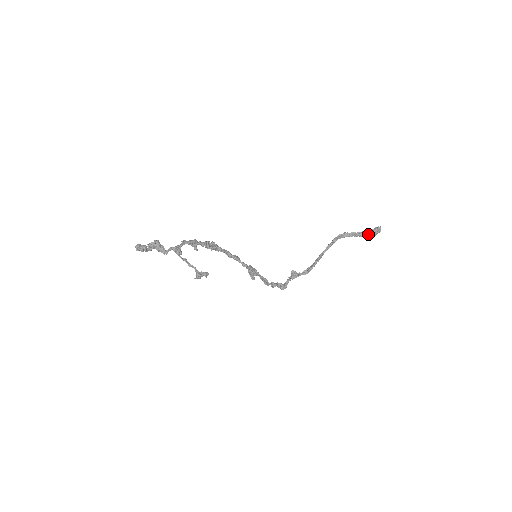
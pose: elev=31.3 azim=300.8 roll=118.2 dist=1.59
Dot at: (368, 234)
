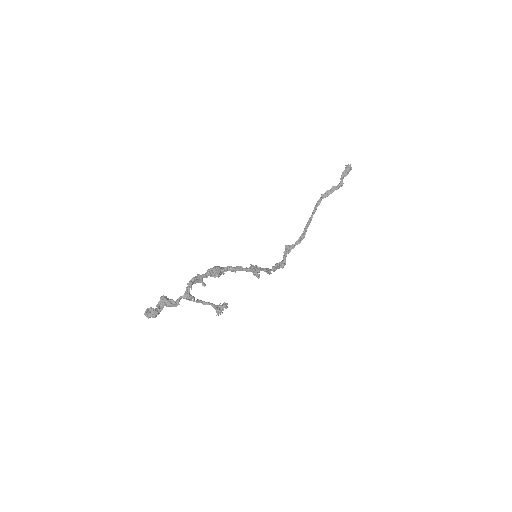
Dot at: occluded
